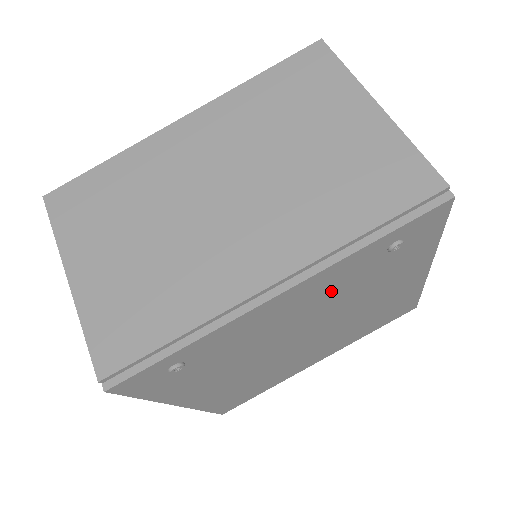
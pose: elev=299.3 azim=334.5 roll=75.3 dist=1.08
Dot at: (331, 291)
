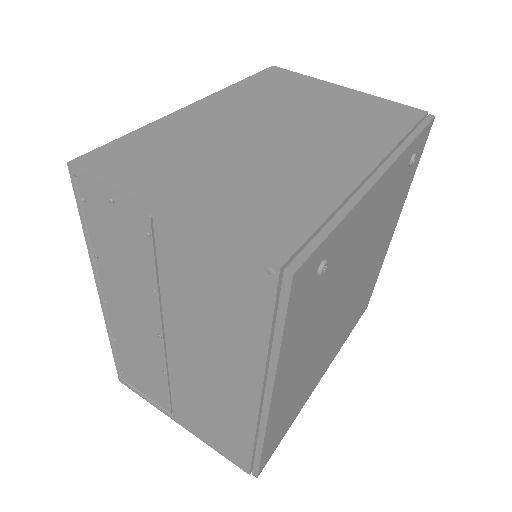
Dot at: (383, 206)
